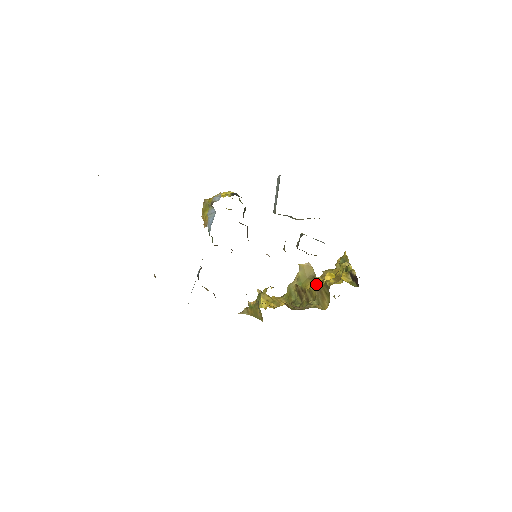
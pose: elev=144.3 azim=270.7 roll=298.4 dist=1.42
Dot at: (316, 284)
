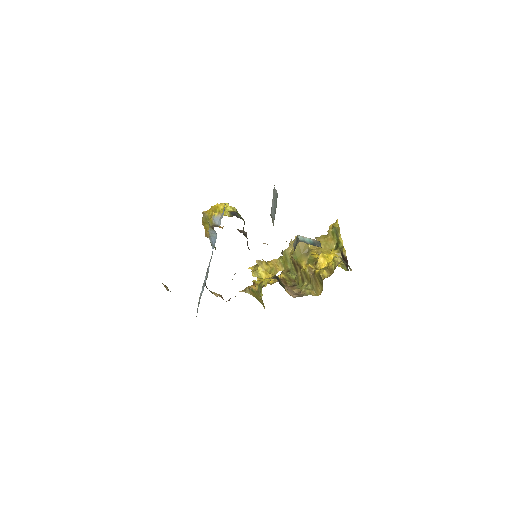
Dot at: (310, 268)
